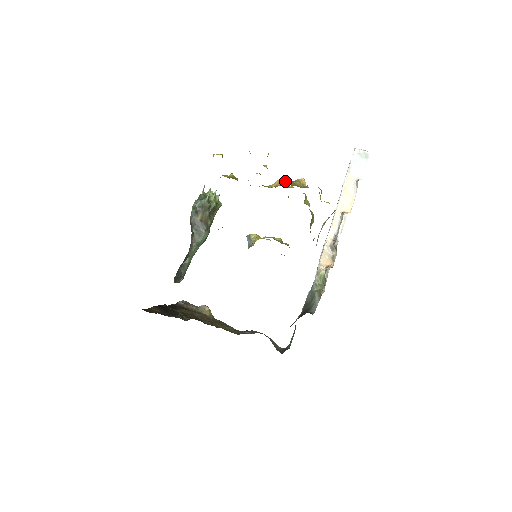
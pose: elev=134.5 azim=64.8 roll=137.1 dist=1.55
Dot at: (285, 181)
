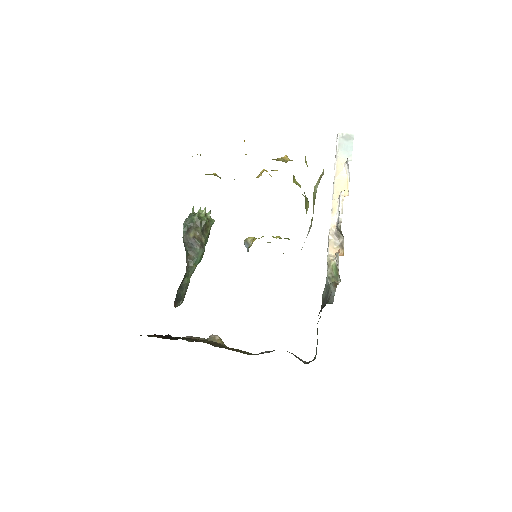
Dot at: occluded
